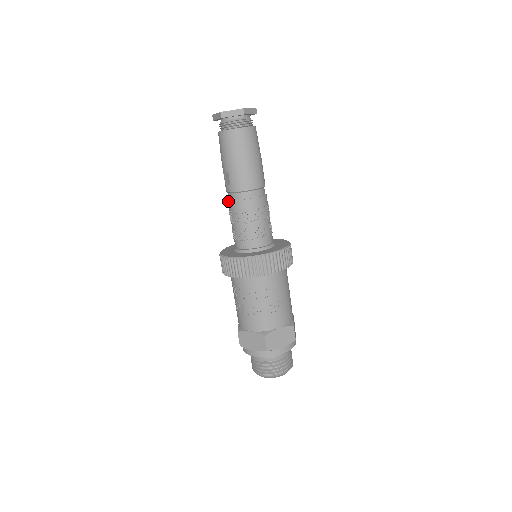
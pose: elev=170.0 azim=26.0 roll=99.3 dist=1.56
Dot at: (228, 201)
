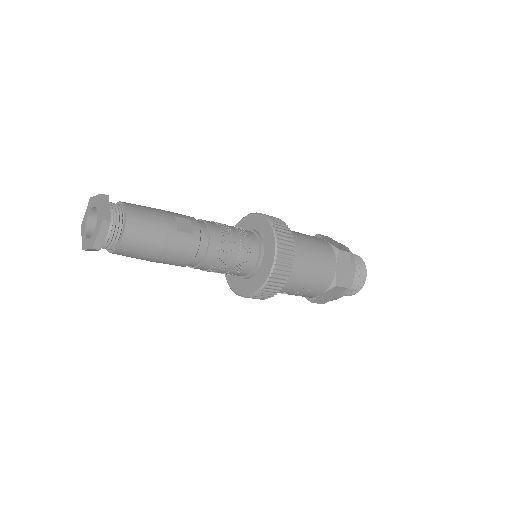
Dot at: occluded
